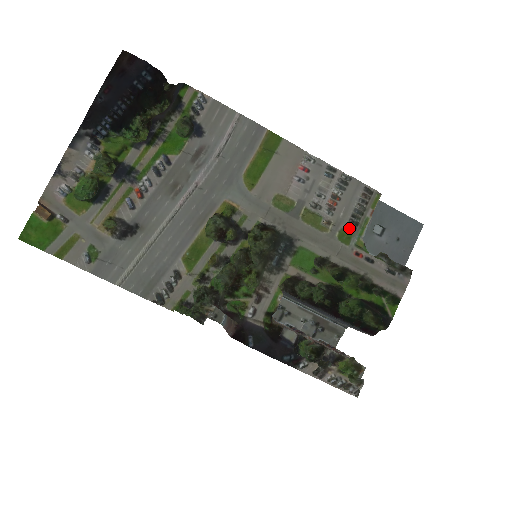
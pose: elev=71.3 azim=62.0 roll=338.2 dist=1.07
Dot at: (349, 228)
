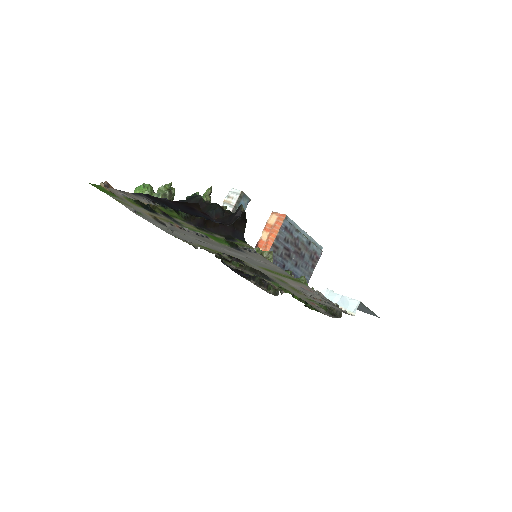
Dot at: occluded
